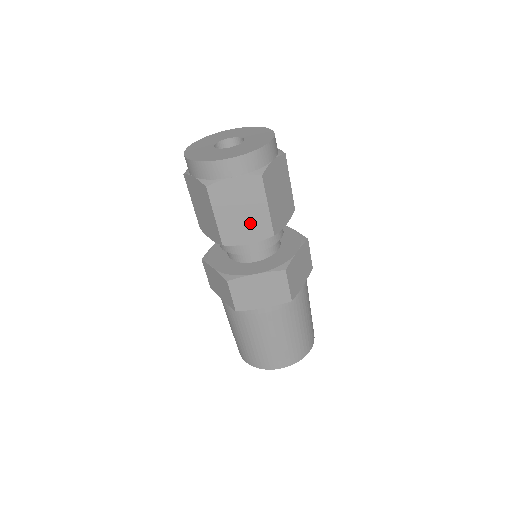
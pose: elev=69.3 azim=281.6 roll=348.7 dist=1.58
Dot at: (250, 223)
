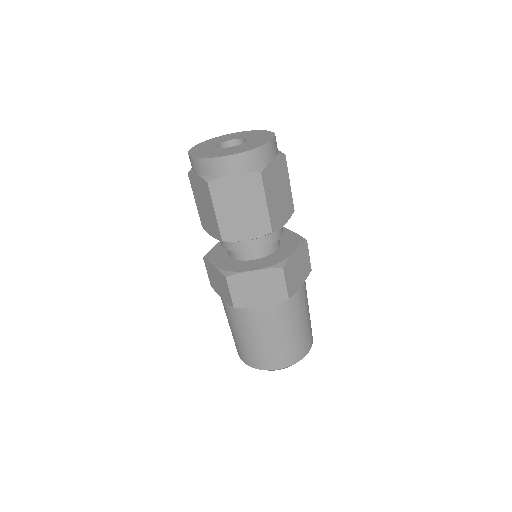
Dot at: (249, 220)
